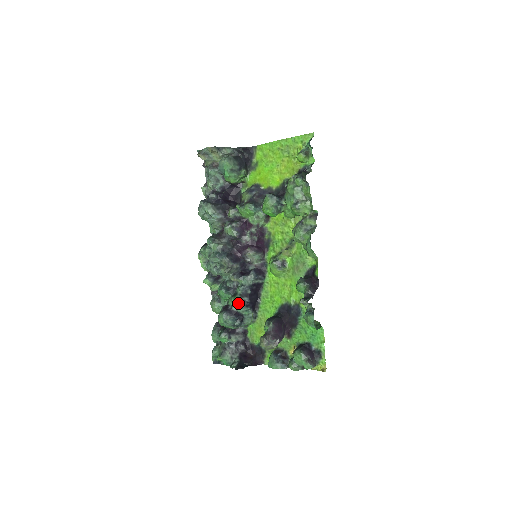
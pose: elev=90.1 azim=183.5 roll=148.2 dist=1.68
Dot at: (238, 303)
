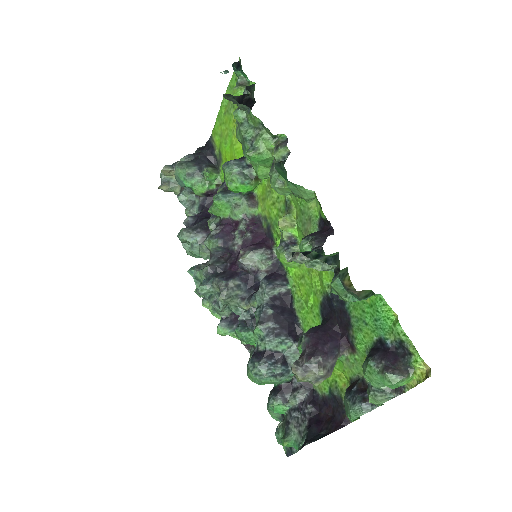
Dot at: (262, 336)
